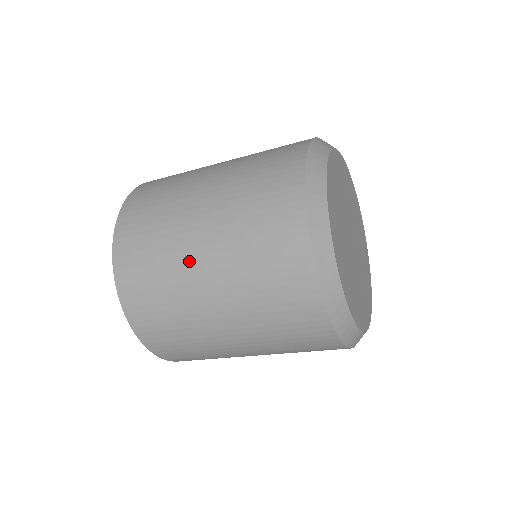
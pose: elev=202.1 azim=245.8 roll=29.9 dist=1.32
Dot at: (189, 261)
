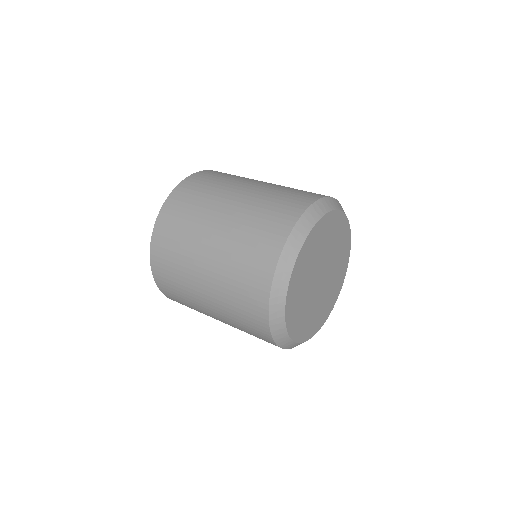
Dot at: (204, 234)
